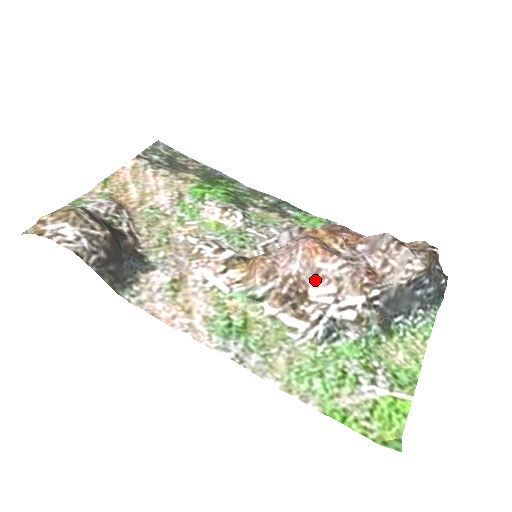
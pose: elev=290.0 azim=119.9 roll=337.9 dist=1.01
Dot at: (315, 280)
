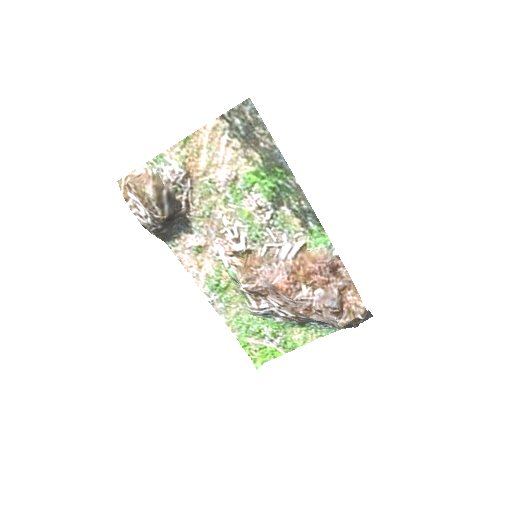
Dot at: (274, 295)
